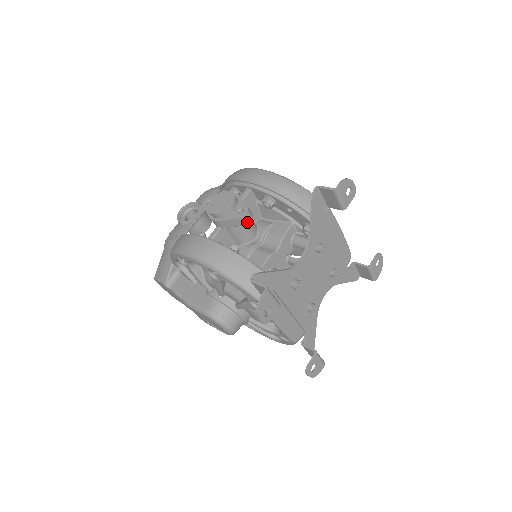
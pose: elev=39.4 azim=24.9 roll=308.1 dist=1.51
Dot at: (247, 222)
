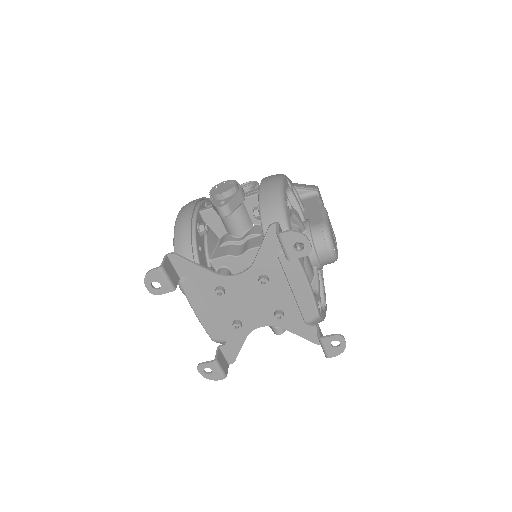
Dot at: (221, 215)
